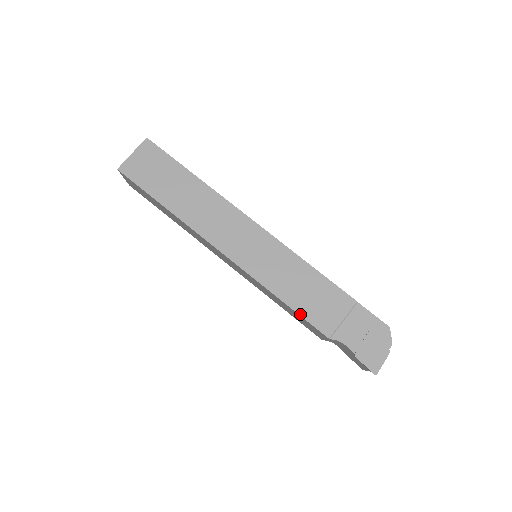
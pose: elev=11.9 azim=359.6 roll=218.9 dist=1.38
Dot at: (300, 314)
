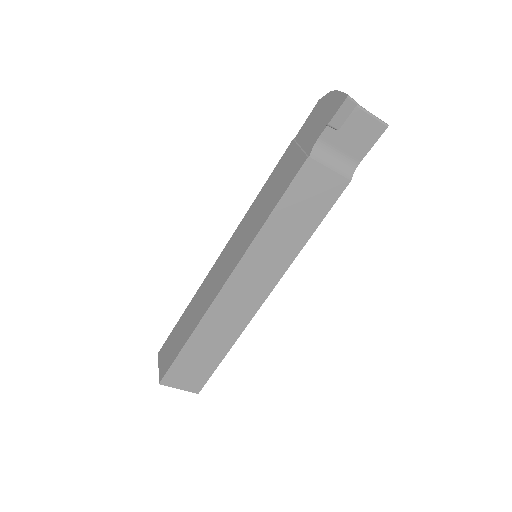
Dot at: (283, 194)
